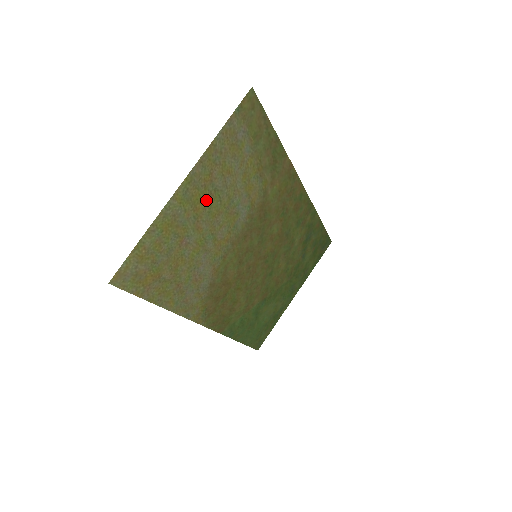
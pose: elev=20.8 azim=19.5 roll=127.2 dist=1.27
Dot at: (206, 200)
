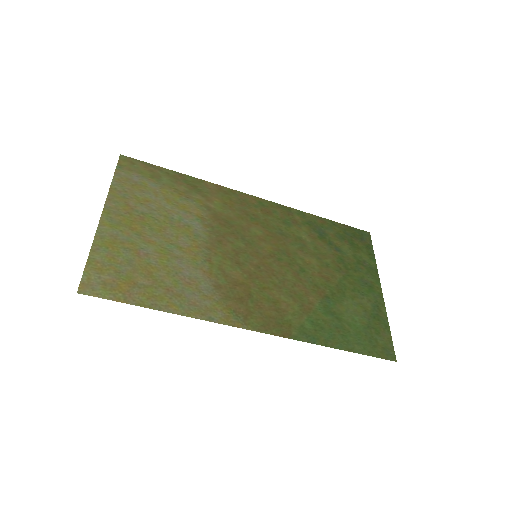
Dot at: (139, 222)
